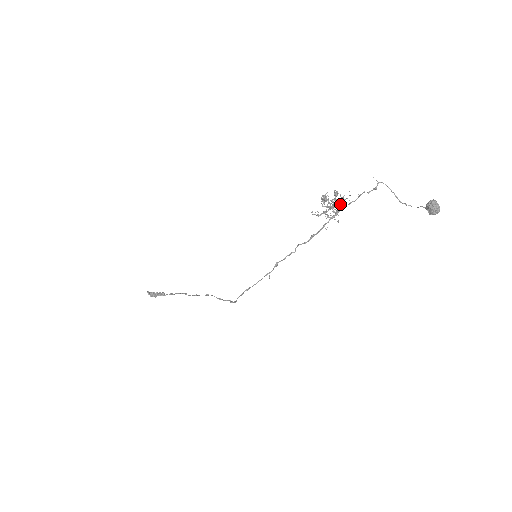
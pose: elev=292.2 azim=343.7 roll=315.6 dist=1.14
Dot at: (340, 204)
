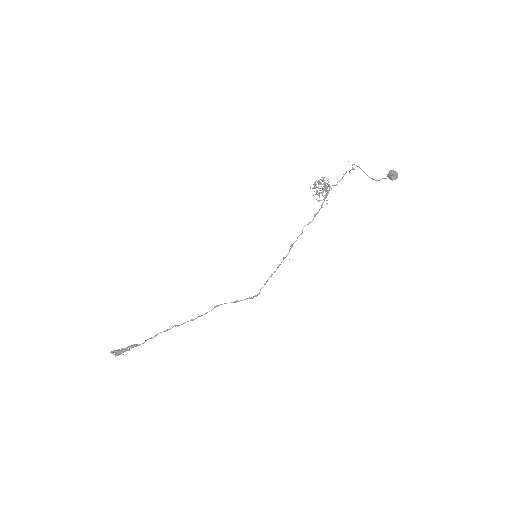
Dot at: occluded
